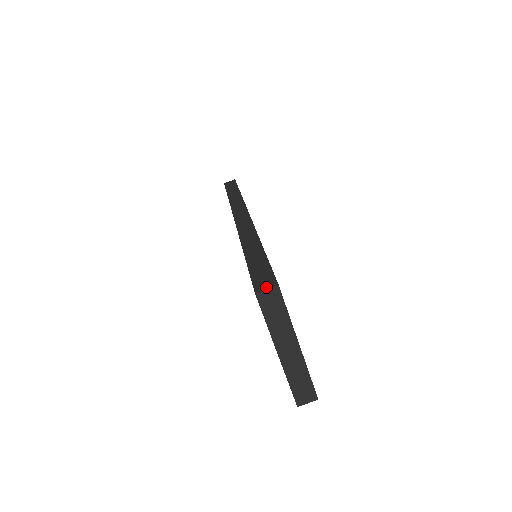
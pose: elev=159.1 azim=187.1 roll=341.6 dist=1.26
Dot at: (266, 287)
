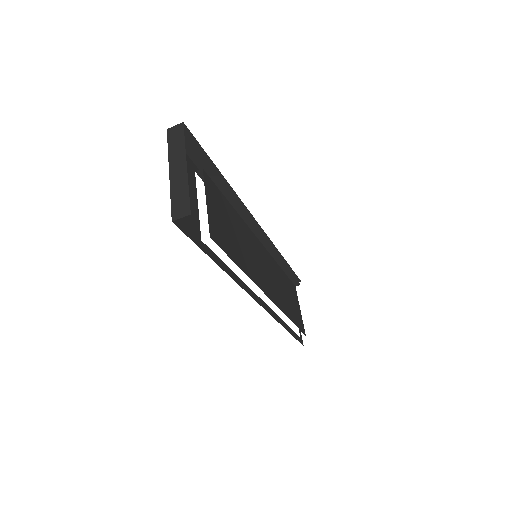
Dot at: (176, 127)
